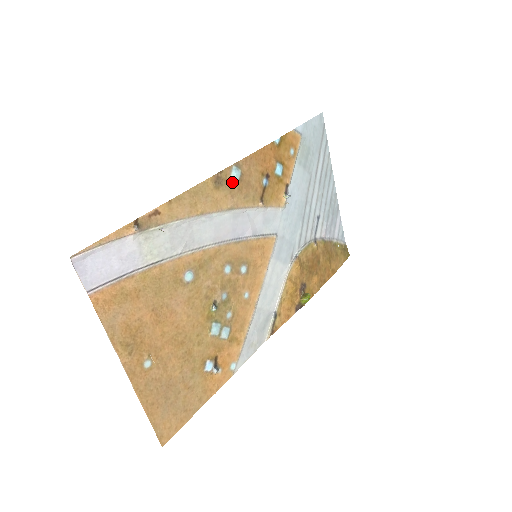
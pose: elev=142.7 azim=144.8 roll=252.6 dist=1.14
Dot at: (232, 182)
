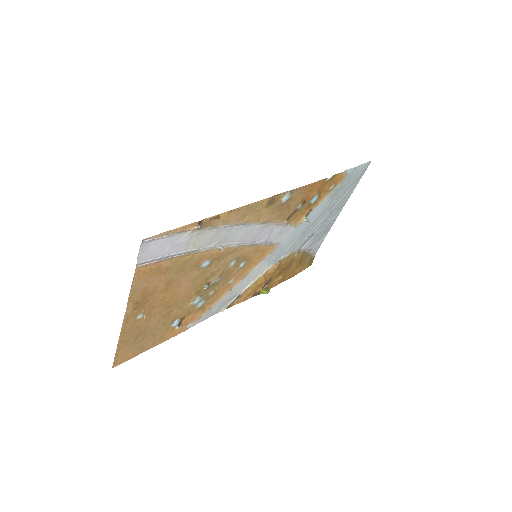
Dot at: (279, 203)
